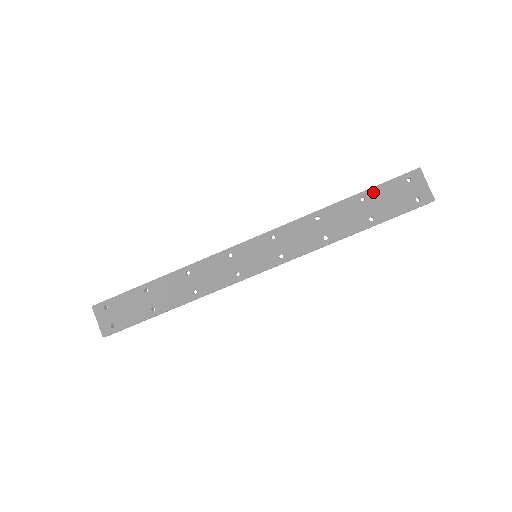
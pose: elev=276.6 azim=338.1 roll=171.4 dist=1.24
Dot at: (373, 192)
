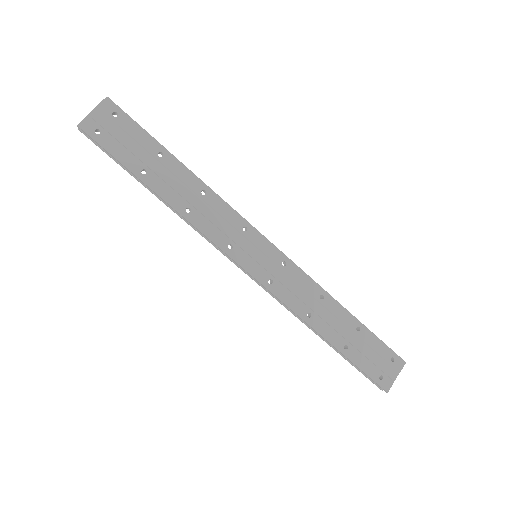
Dot at: (368, 334)
